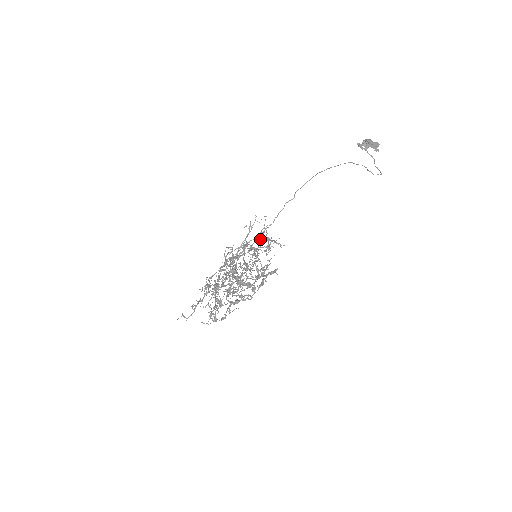
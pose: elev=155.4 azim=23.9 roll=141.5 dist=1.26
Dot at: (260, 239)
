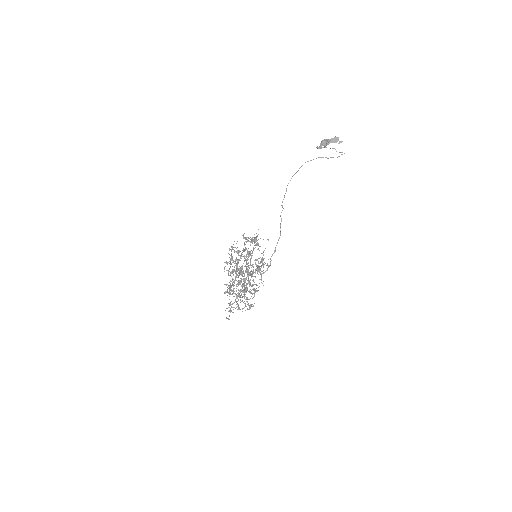
Dot at: occluded
